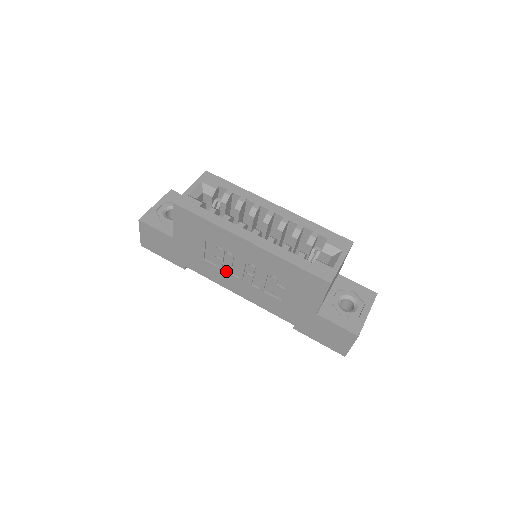
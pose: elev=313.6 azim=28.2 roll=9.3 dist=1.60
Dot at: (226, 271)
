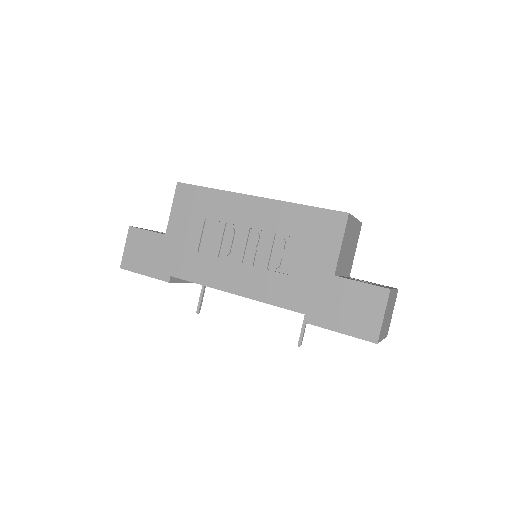
Dot at: (223, 258)
